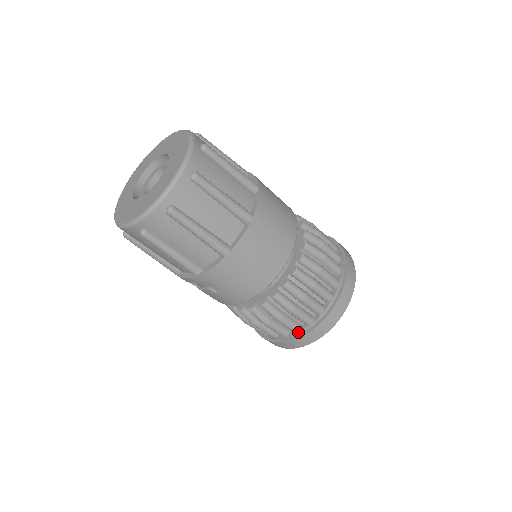
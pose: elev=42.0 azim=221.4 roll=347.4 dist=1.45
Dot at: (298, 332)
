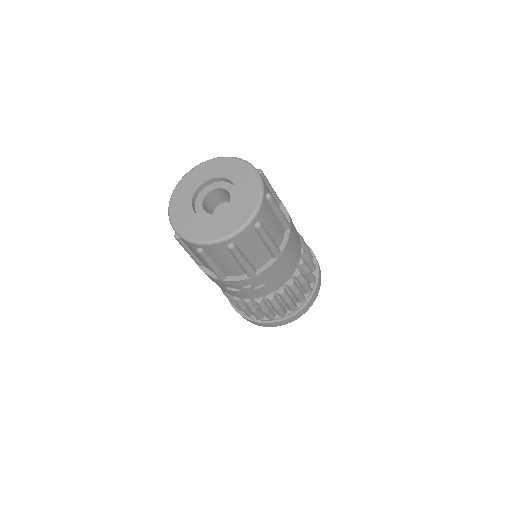
Dot at: (295, 310)
